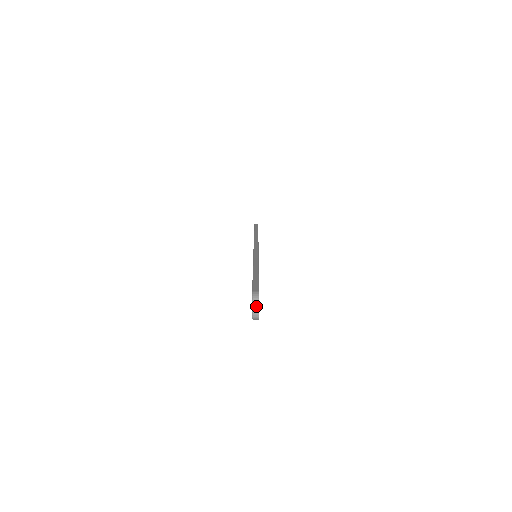
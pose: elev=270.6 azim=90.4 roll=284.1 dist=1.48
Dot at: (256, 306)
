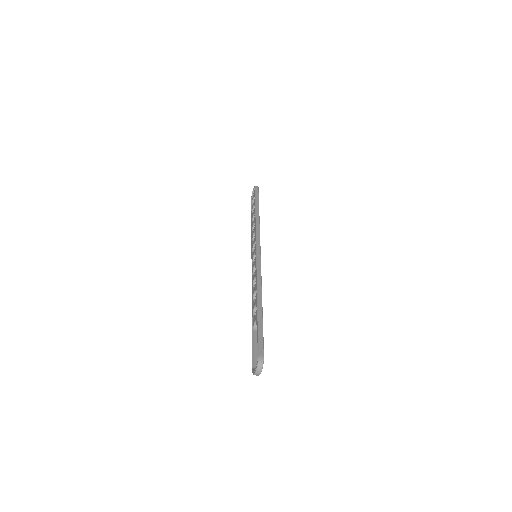
Dot at: (259, 371)
